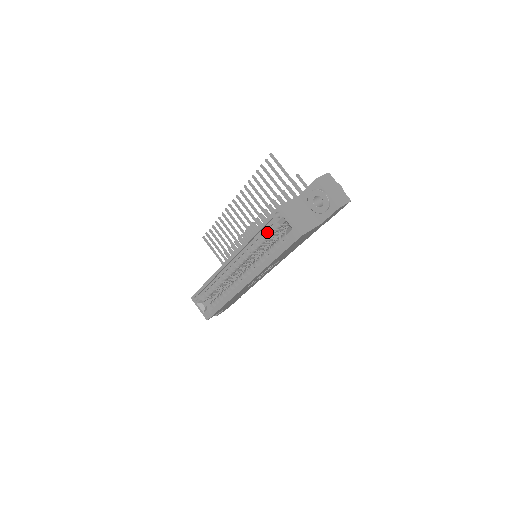
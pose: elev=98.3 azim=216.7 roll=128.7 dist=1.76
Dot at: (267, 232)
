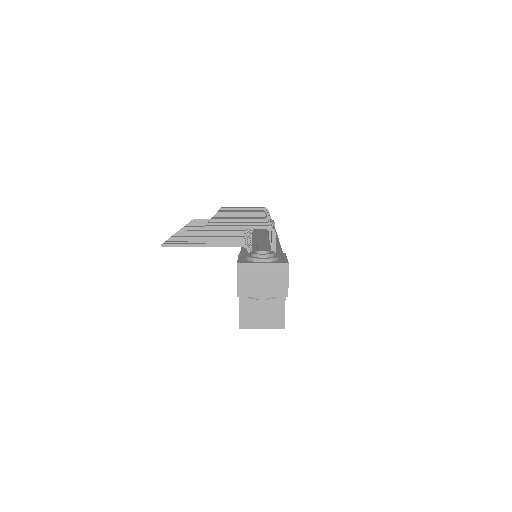
Dot at: occluded
